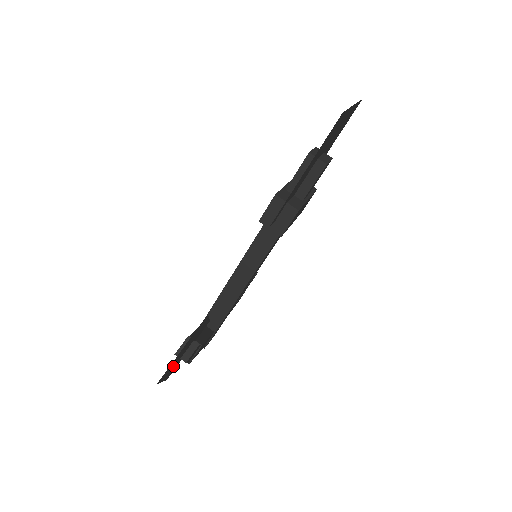
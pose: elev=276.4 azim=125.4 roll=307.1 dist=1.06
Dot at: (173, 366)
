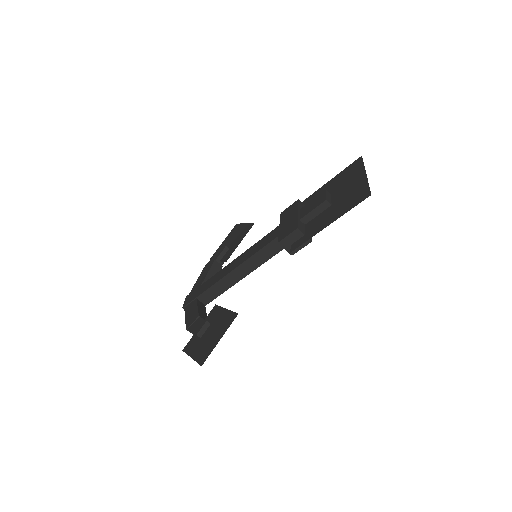
Dot at: (199, 346)
